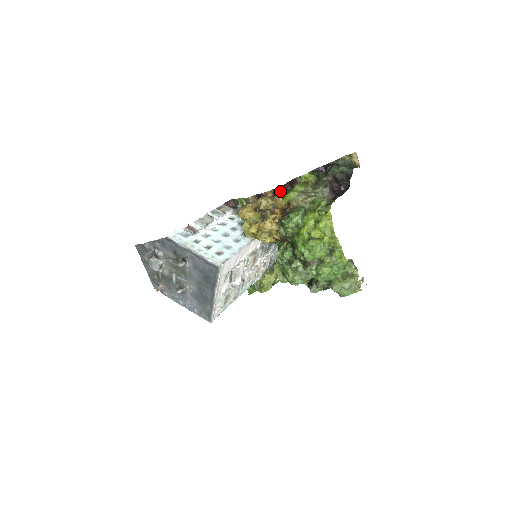
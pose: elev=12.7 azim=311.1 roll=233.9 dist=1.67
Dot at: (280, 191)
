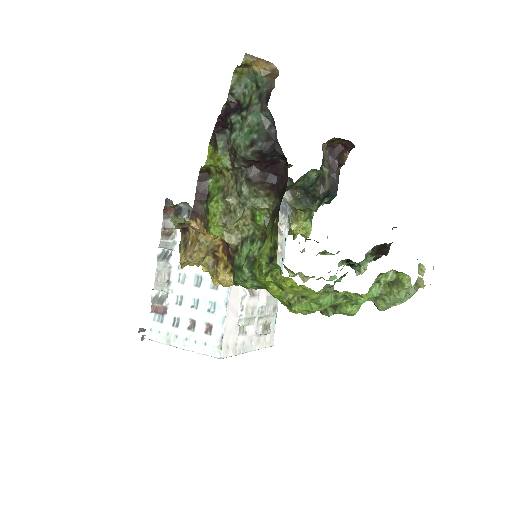
Dot at: (197, 224)
